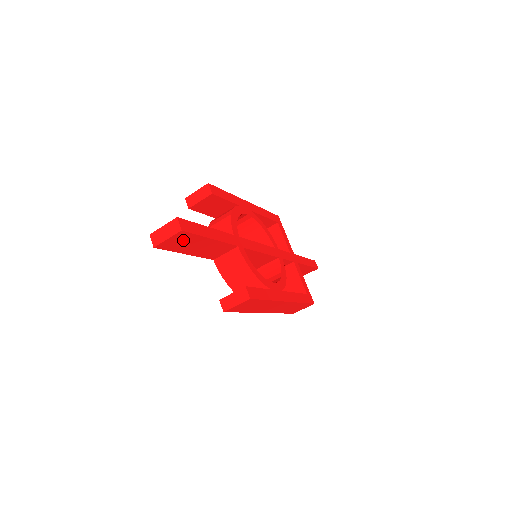
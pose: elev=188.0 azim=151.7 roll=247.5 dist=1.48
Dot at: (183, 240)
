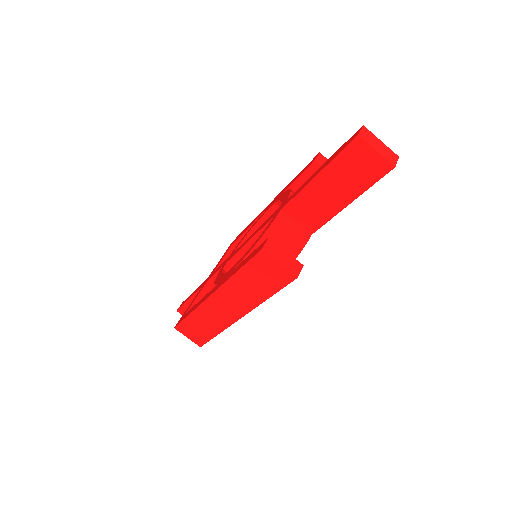
Dot at: (363, 170)
